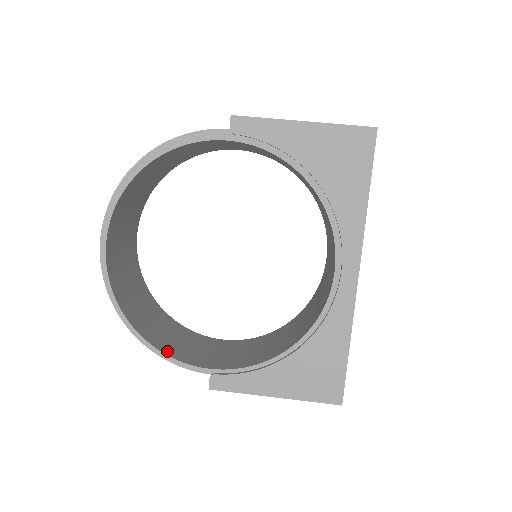
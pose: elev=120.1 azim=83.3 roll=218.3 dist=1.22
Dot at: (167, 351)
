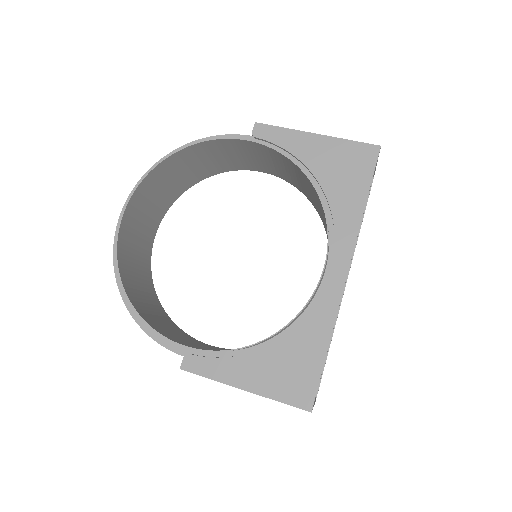
Dot at: (150, 323)
